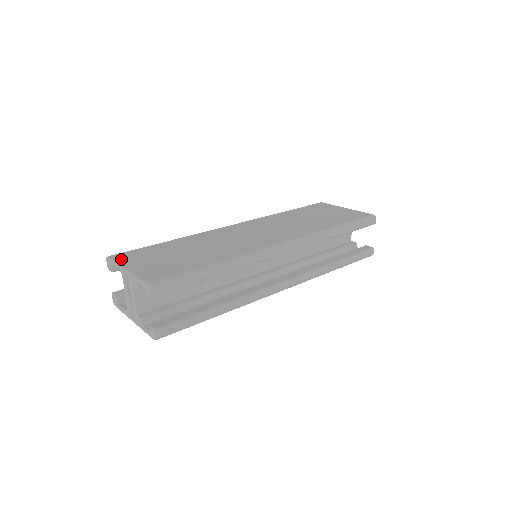
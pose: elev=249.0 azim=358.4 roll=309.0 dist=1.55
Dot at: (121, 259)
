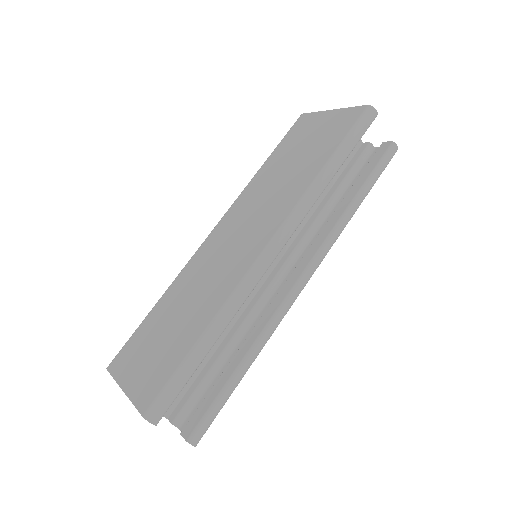
Dot at: (117, 370)
